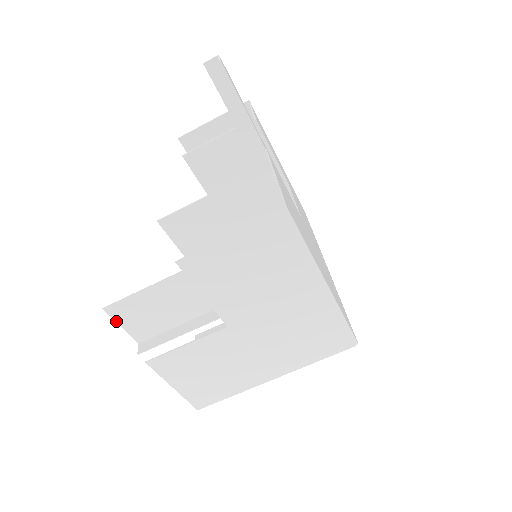
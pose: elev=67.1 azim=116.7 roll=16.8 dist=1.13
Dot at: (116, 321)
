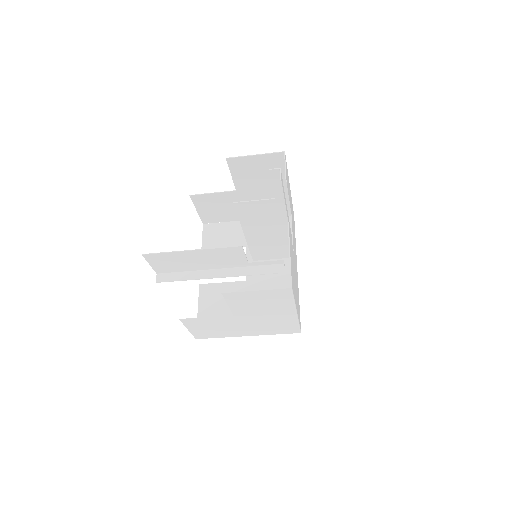
Dot at: (148, 261)
